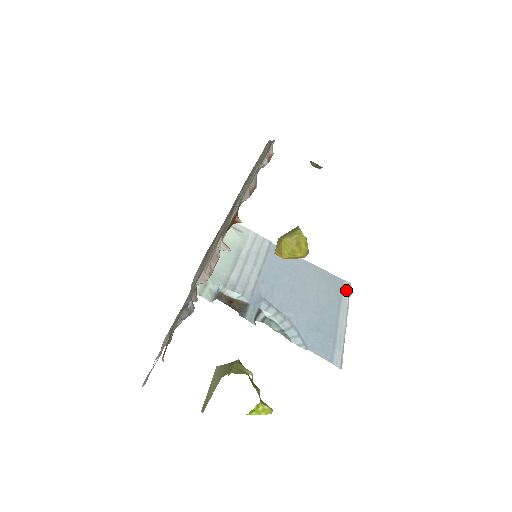
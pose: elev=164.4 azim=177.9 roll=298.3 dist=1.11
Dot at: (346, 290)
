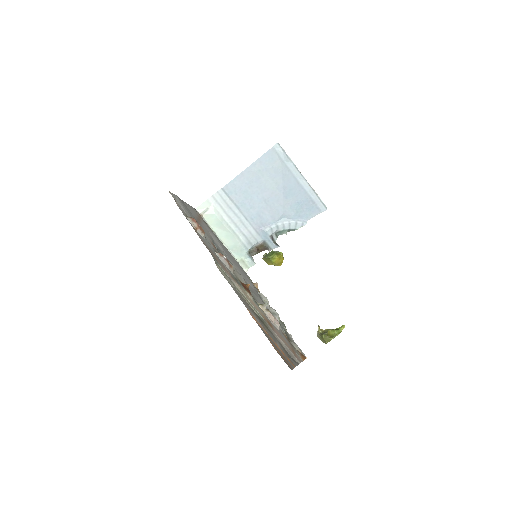
Dot at: (281, 153)
